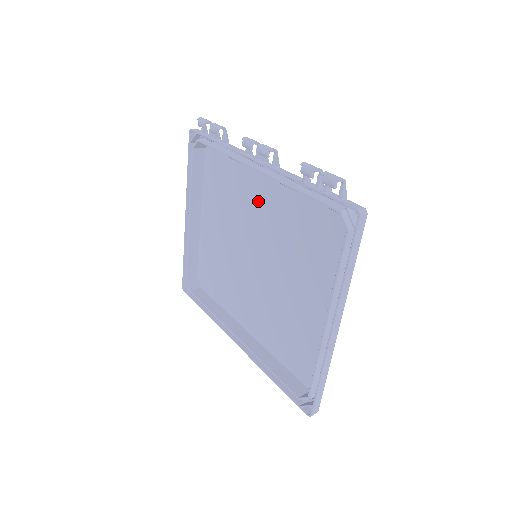
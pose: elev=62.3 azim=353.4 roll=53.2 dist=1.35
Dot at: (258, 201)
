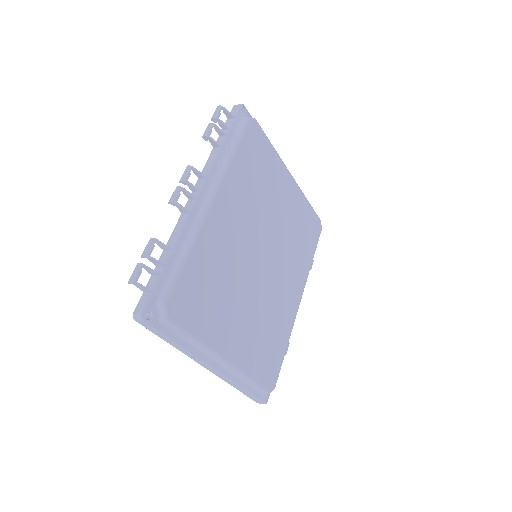
Dot at: (234, 214)
